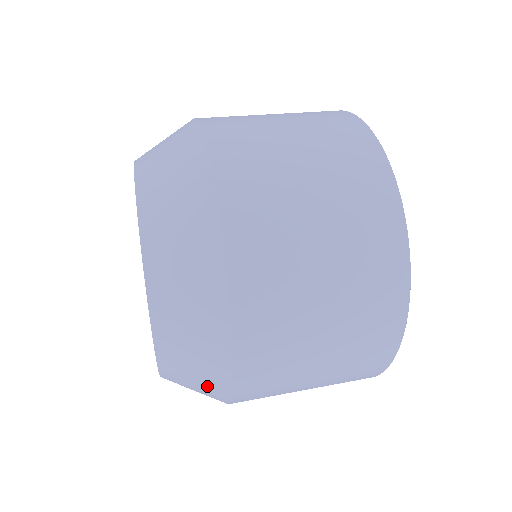
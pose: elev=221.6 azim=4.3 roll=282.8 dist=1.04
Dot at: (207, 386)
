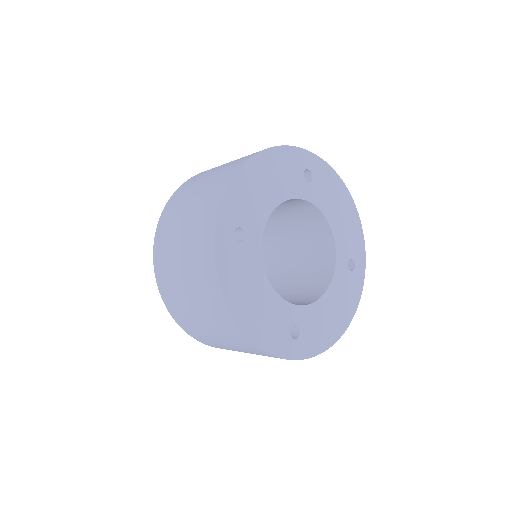
Dot at: occluded
